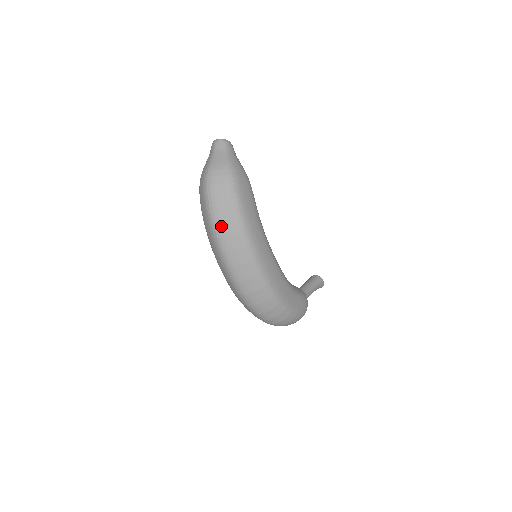
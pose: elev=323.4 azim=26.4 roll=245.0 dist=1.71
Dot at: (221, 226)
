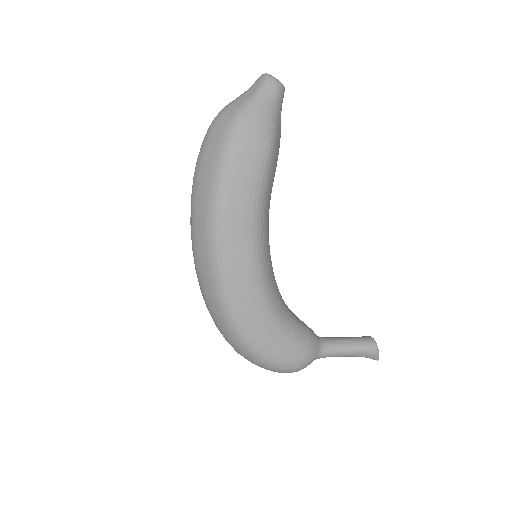
Dot at: (196, 188)
